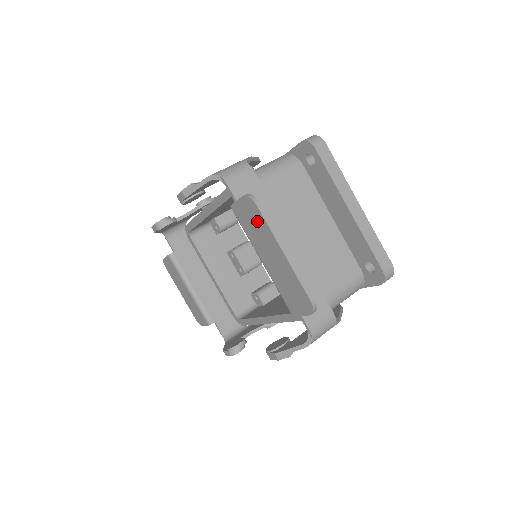
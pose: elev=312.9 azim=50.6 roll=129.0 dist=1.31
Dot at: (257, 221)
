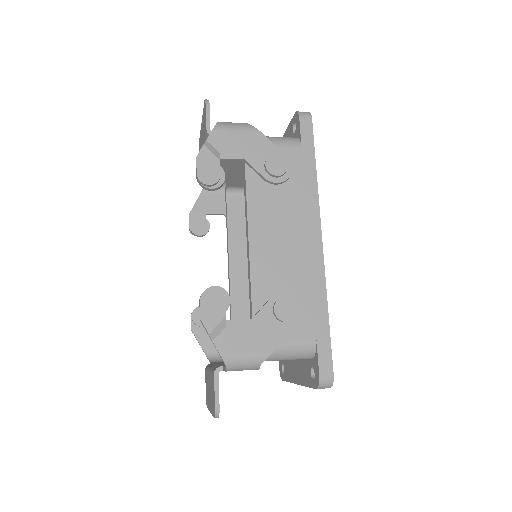
Dot at: (200, 143)
